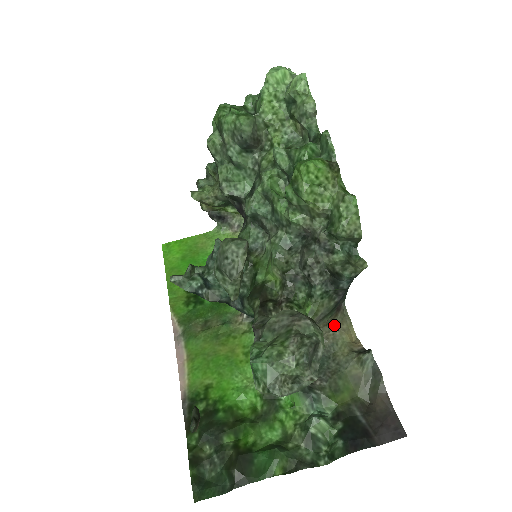
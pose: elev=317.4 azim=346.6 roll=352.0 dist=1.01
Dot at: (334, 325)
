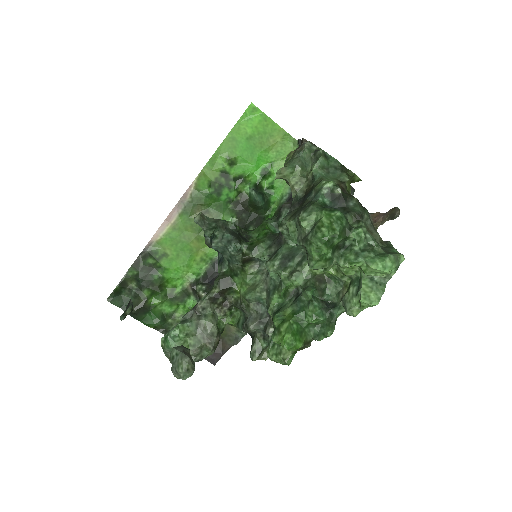
Dot at: occluded
